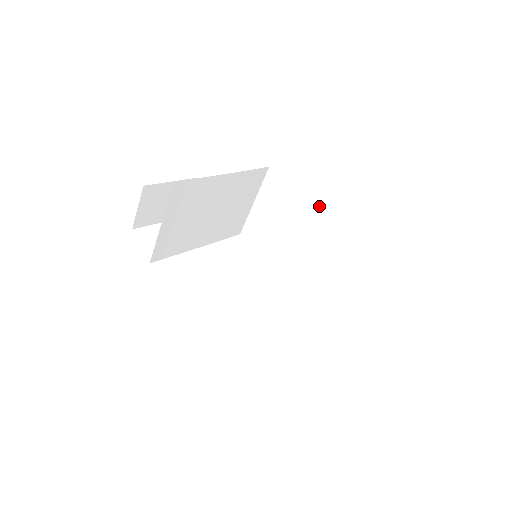
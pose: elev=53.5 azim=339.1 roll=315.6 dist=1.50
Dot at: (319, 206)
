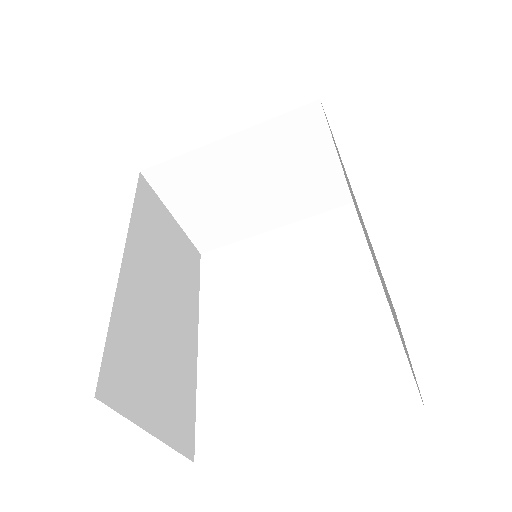
Dot at: (343, 165)
